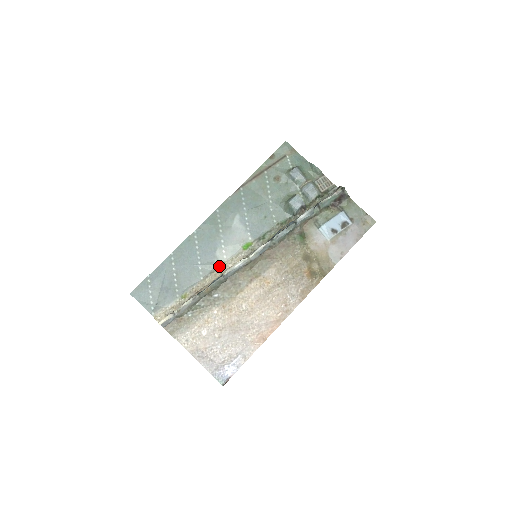
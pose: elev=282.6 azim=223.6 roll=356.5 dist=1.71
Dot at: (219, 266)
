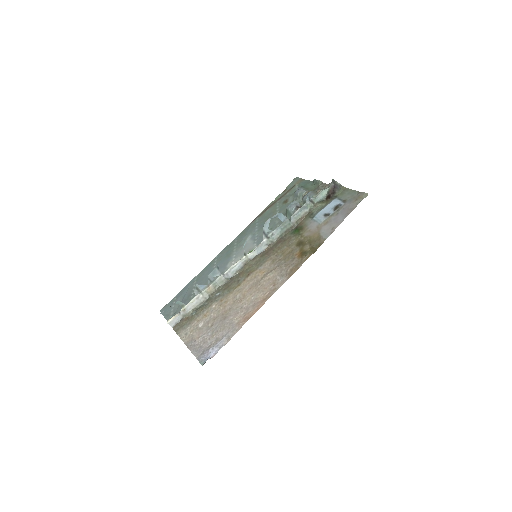
Dot at: occluded
